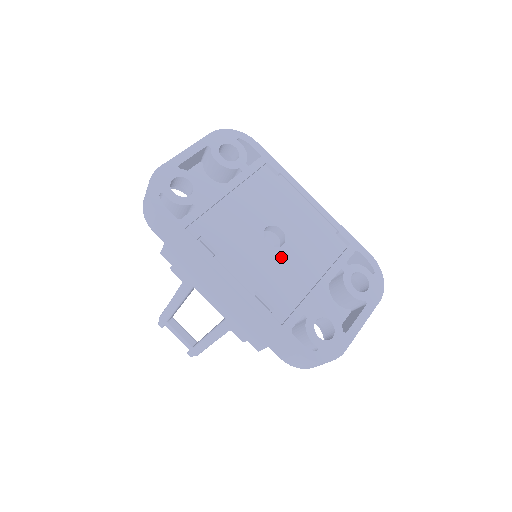
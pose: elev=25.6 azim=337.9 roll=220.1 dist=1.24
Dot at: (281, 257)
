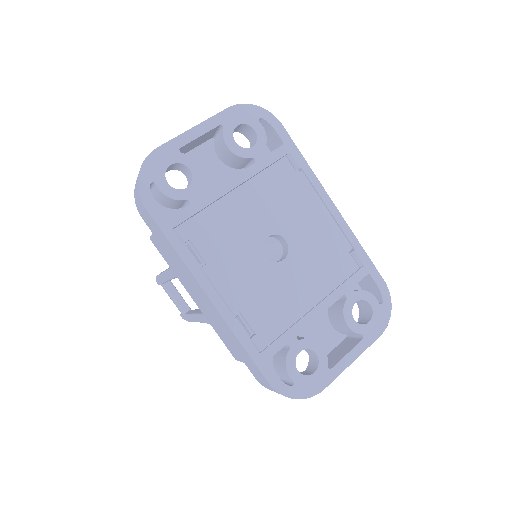
Dot at: (278, 274)
